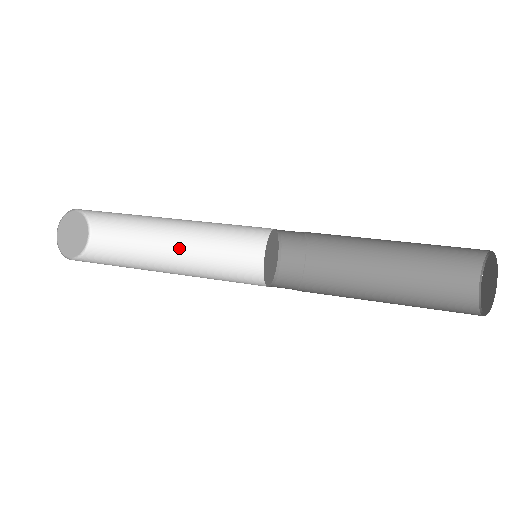
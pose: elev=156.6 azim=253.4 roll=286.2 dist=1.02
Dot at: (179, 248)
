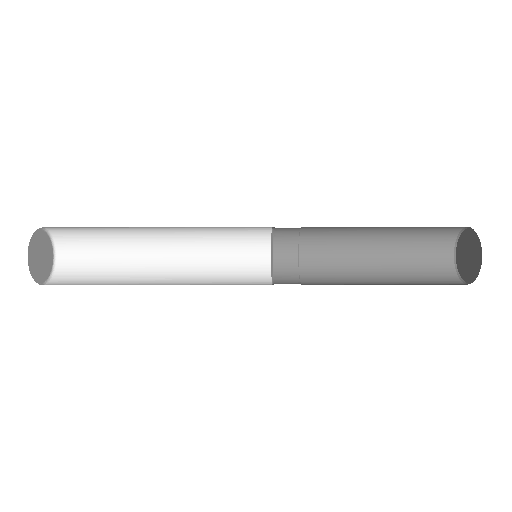
Dot at: (164, 250)
